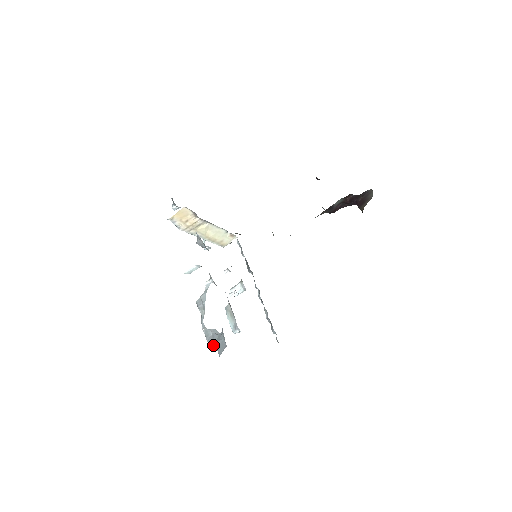
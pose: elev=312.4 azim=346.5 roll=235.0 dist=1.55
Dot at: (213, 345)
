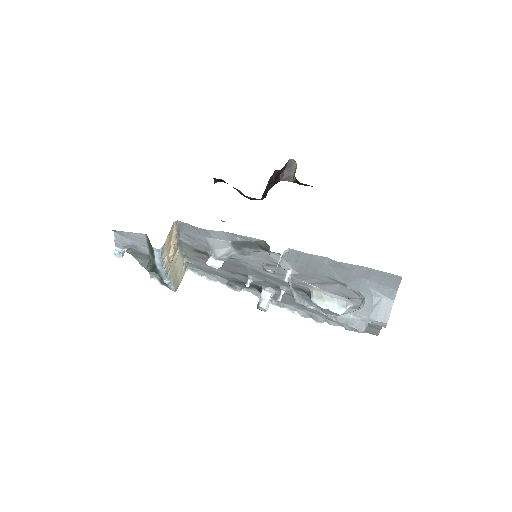
Dot at: (363, 324)
